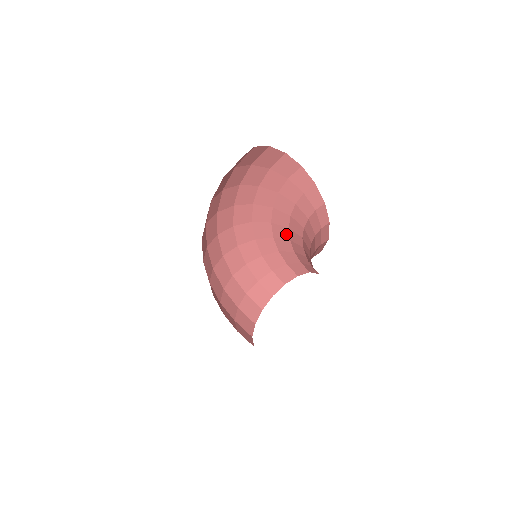
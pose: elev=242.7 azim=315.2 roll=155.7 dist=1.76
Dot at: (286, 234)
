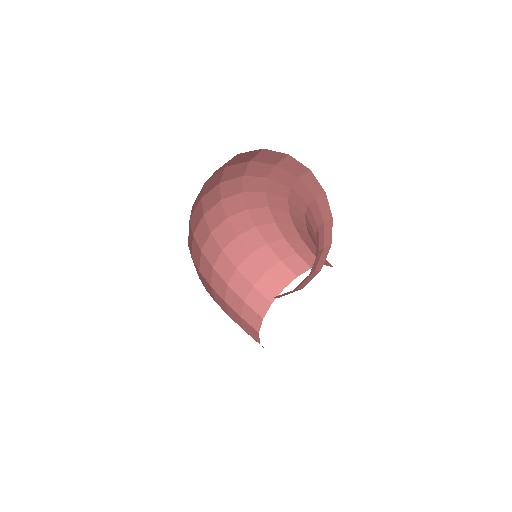
Dot at: (304, 228)
